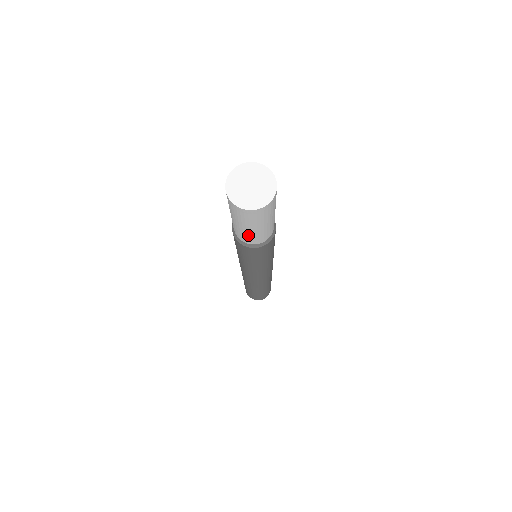
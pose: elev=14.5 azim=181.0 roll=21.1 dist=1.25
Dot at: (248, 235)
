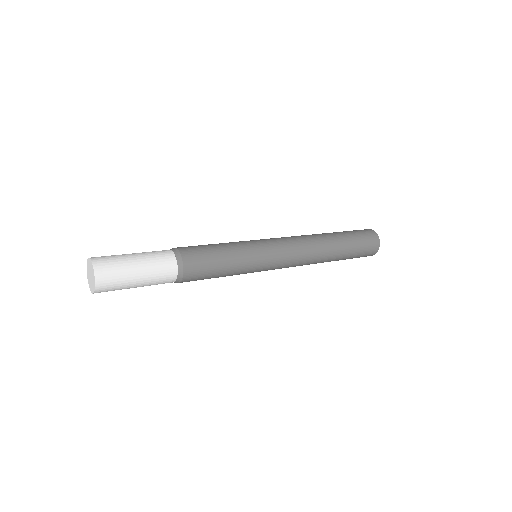
Dot at: (150, 285)
